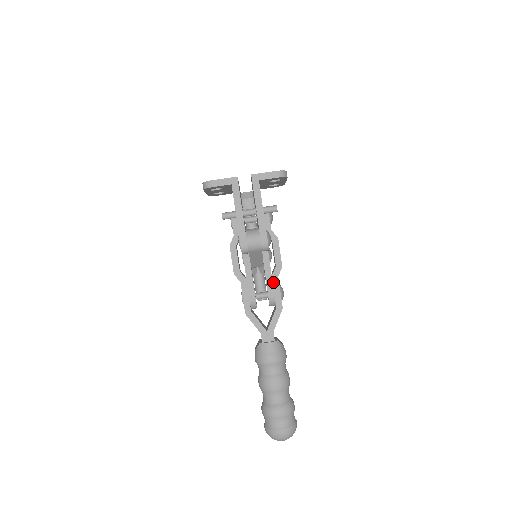
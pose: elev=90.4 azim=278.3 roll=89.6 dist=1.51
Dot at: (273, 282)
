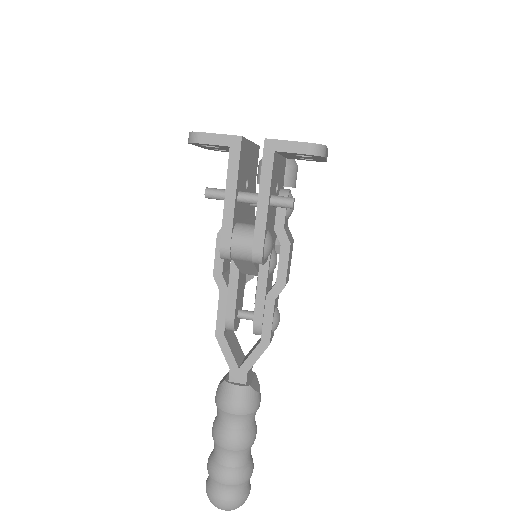
Dot at: (266, 304)
